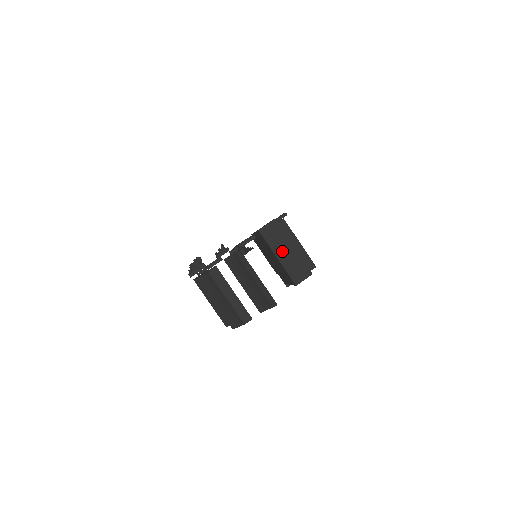
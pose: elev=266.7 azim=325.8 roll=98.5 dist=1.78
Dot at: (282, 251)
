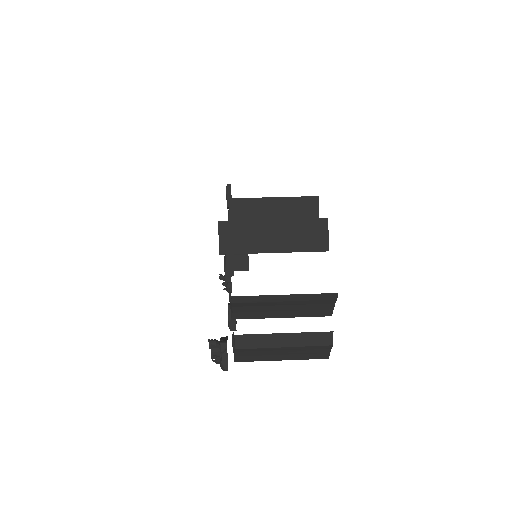
Dot at: (269, 240)
